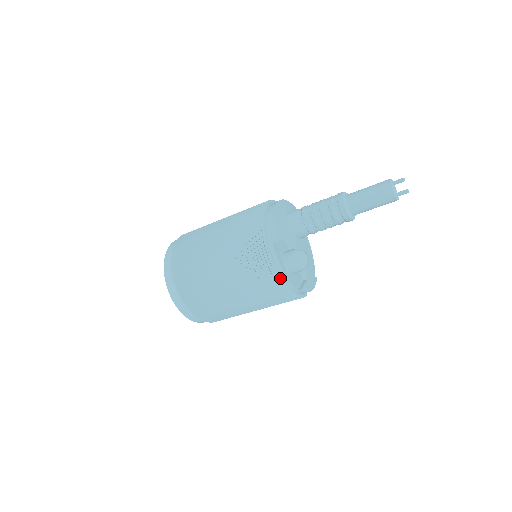
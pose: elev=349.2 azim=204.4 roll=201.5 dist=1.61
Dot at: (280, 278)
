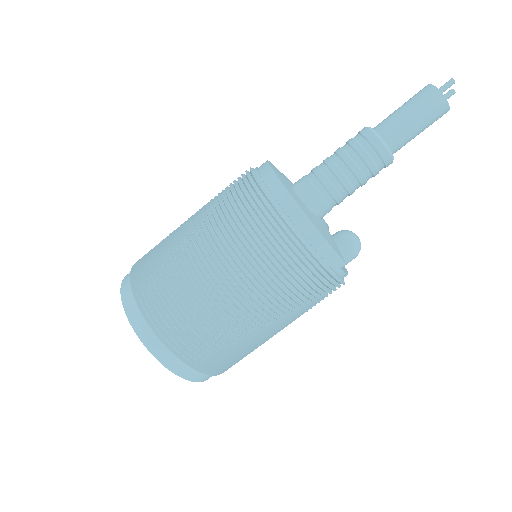
Dot at: occluded
